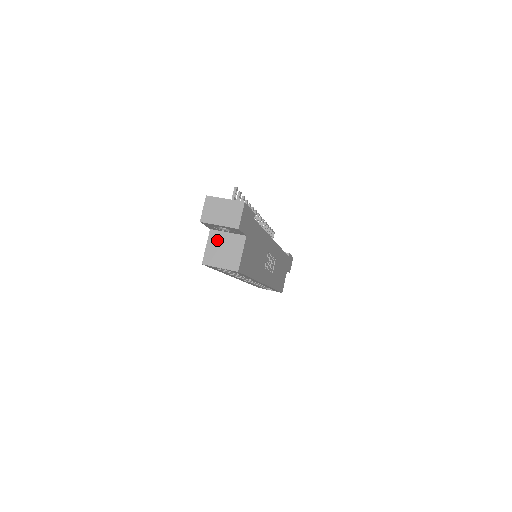
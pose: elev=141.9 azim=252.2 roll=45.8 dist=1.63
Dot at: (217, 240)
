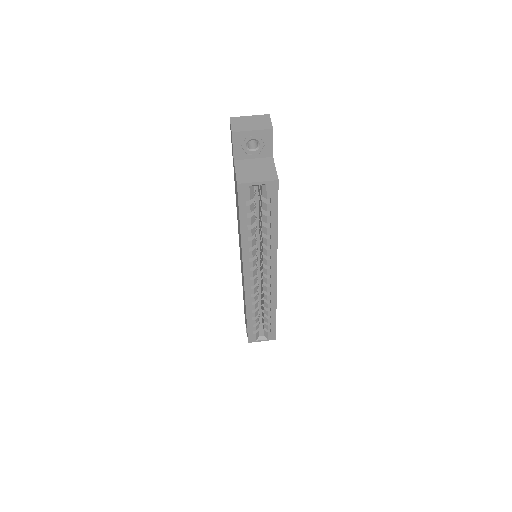
Dot at: (245, 165)
